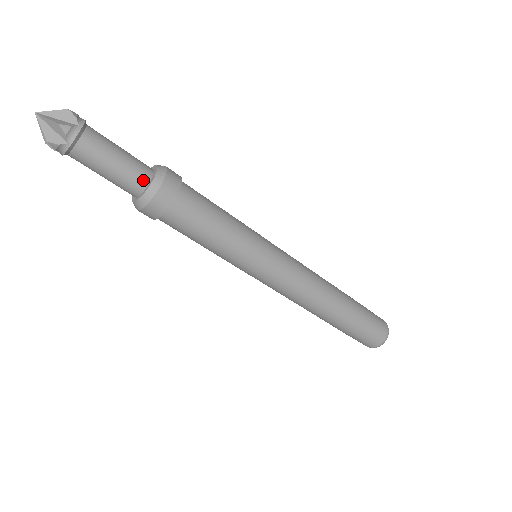
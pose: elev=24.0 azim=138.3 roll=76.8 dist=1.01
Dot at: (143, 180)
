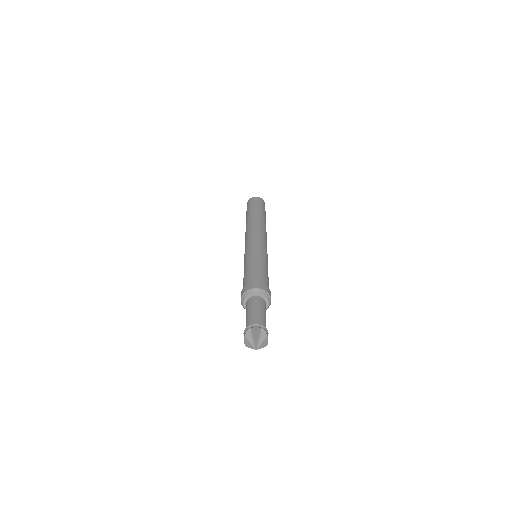
Dot at: occluded
